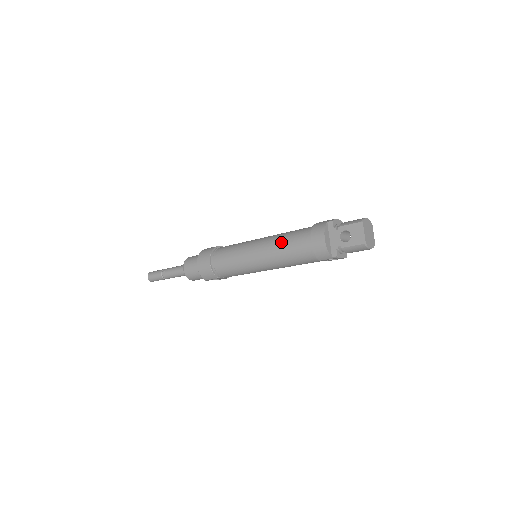
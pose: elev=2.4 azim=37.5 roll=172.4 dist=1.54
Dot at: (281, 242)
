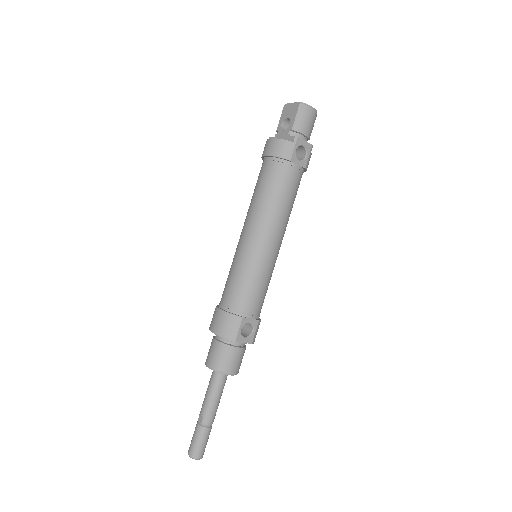
Dot at: (252, 198)
